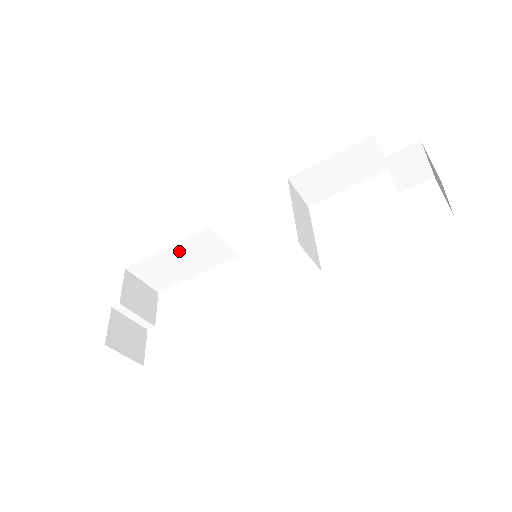
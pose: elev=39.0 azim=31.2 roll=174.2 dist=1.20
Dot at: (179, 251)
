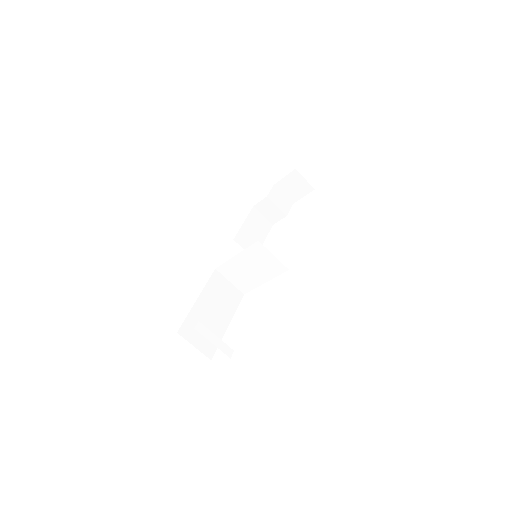
Dot at: (207, 299)
